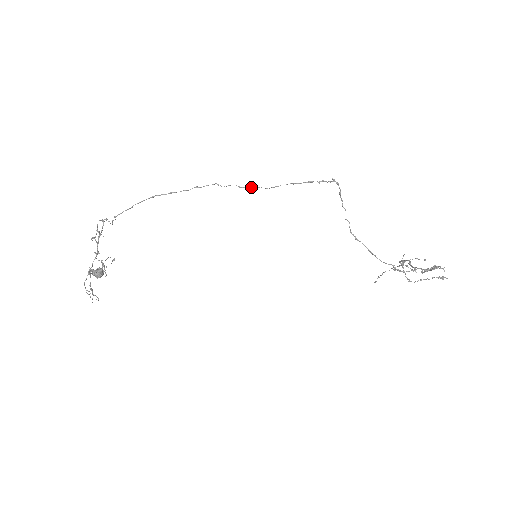
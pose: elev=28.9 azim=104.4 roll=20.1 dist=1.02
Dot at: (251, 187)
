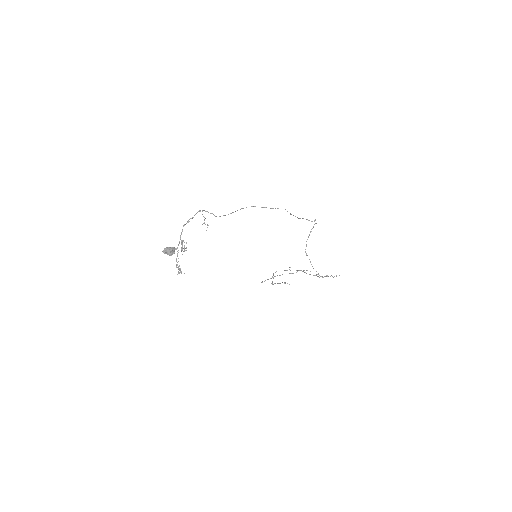
Dot at: occluded
